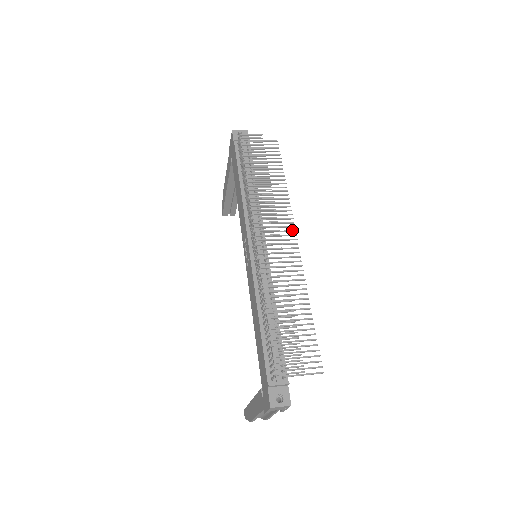
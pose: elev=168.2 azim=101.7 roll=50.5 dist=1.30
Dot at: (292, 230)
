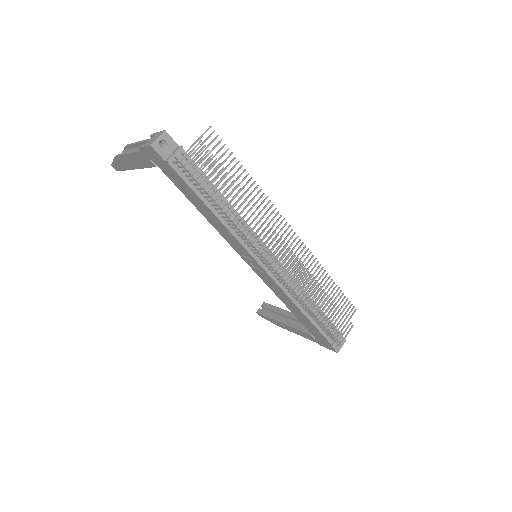
Dot at: (285, 225)
